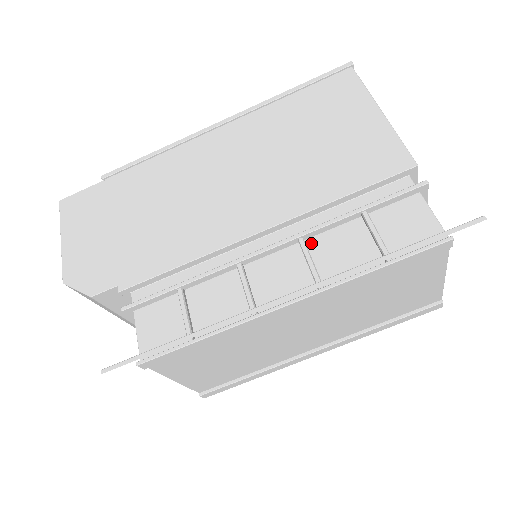
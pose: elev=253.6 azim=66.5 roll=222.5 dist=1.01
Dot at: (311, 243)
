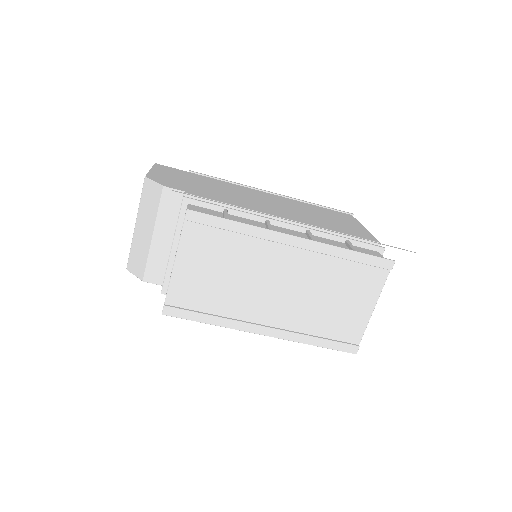
Dot at: occluded
